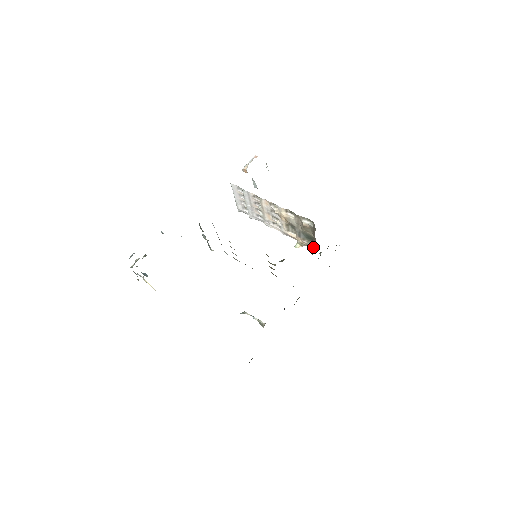
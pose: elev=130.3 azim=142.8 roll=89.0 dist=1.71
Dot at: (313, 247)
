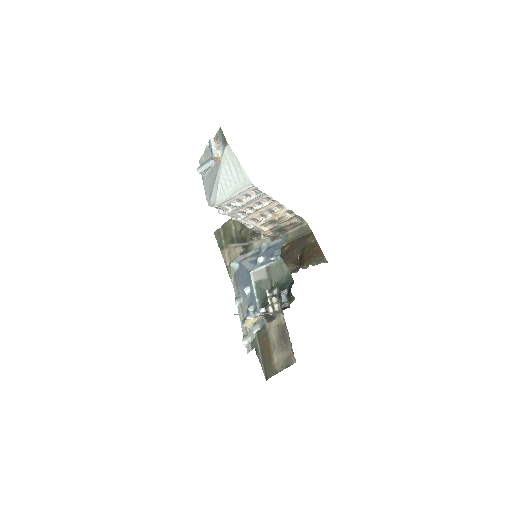
Dot at: (274, 237)
